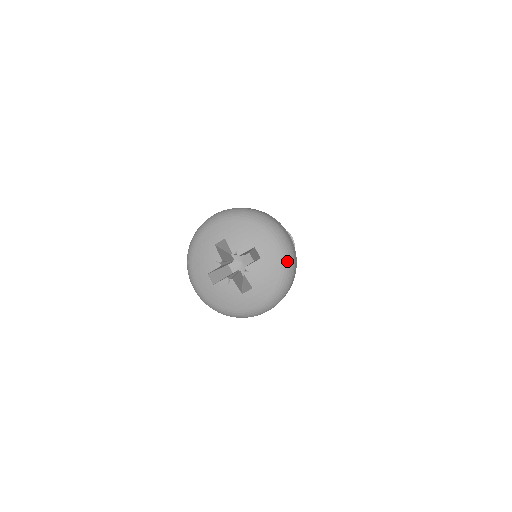
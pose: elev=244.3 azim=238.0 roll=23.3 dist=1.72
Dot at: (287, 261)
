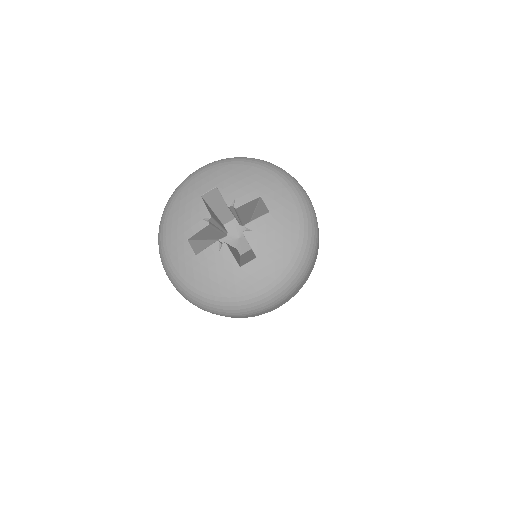
Dot at: (308, 221)
